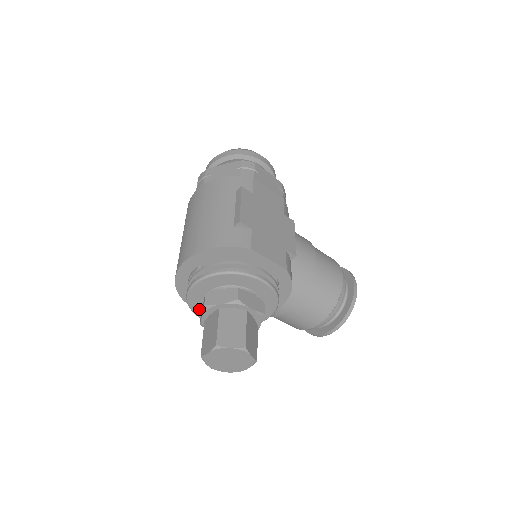
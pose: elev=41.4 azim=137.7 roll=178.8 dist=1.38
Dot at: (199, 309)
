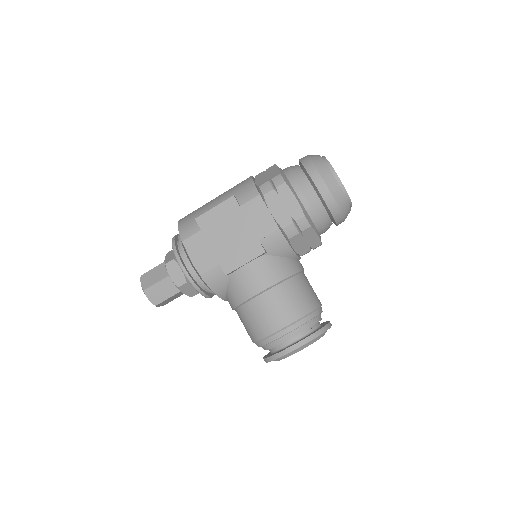
Dot at: occluded
